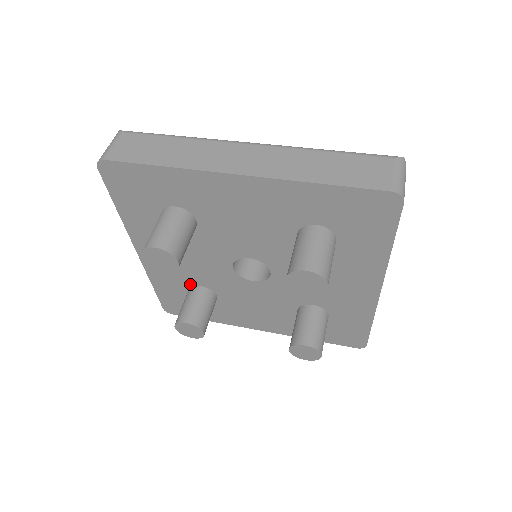
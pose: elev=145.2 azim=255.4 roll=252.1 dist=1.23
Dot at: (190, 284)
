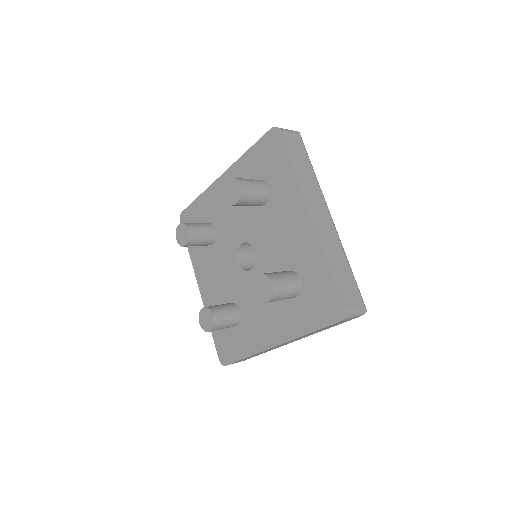
Dot at: (213, 222)
